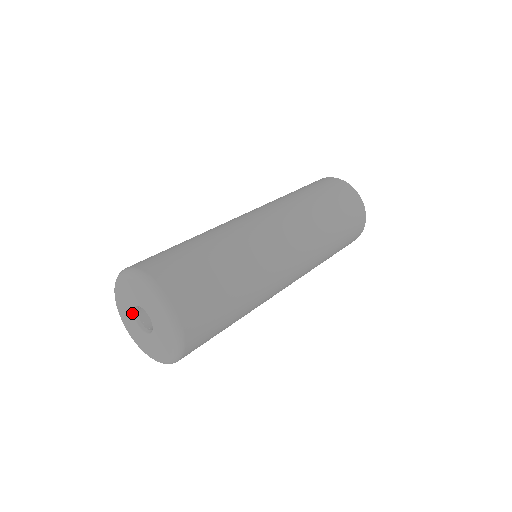
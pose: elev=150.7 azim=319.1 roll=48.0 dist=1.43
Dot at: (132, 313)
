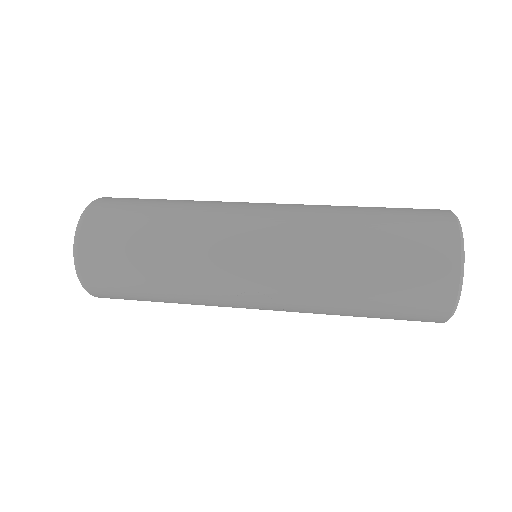
Dot at: occluded
